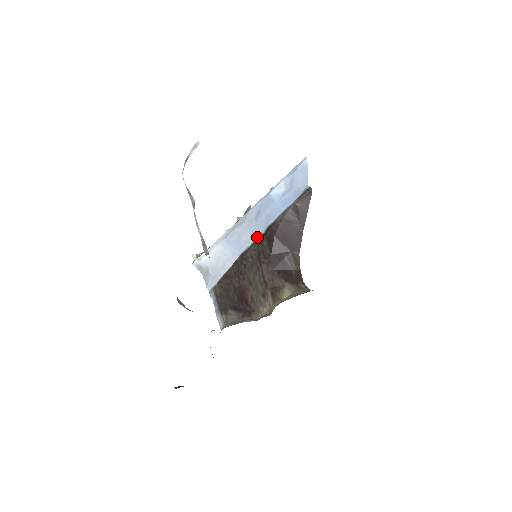
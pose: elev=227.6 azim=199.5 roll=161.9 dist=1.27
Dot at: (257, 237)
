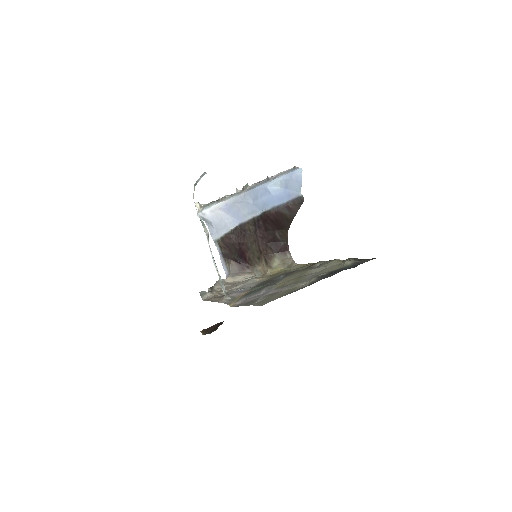
Dot at: (254, 215)
